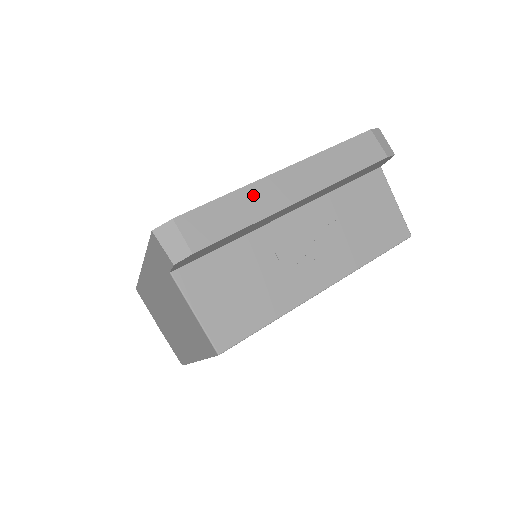
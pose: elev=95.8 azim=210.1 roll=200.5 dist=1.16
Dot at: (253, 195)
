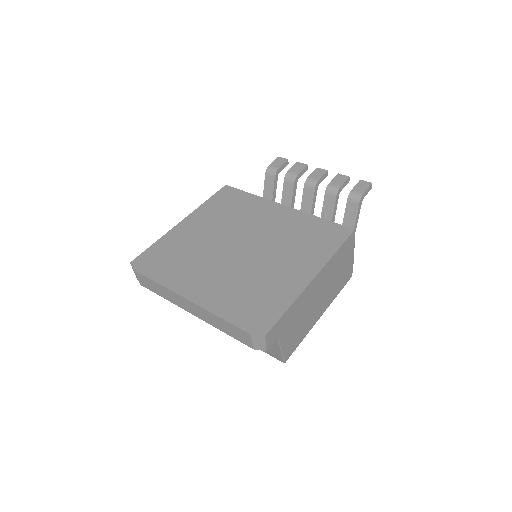
Dot at: (169, 293)
